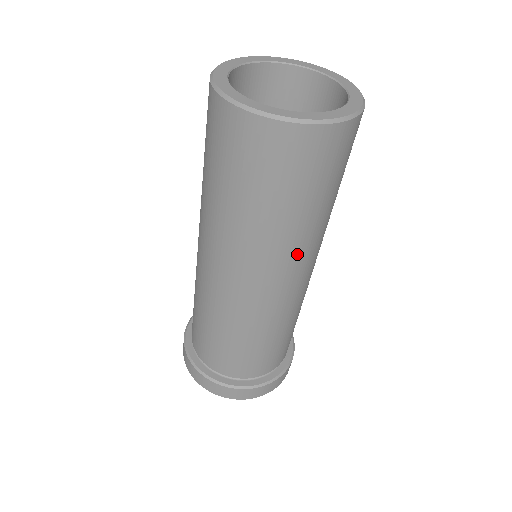
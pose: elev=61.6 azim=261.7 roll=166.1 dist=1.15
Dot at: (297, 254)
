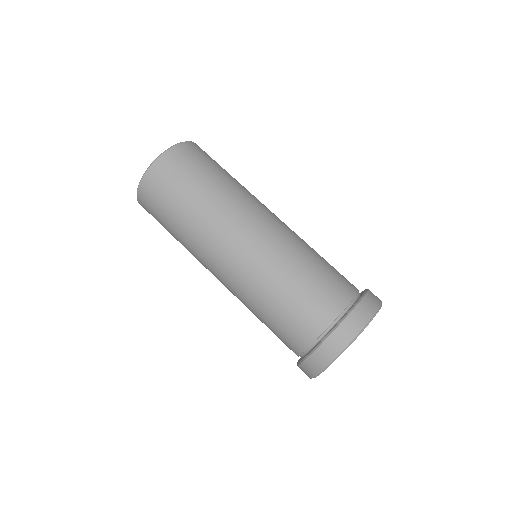
Dot at: (232, 209)
